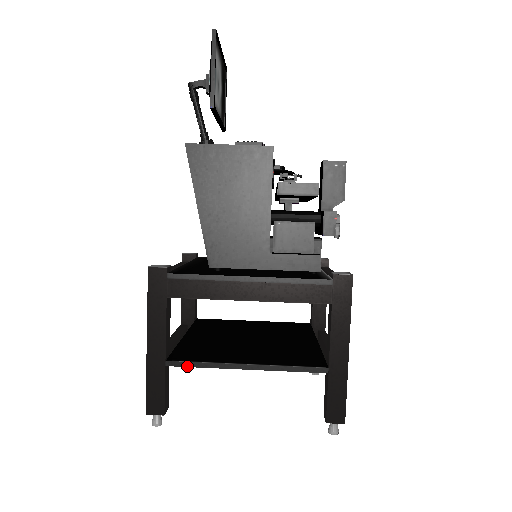
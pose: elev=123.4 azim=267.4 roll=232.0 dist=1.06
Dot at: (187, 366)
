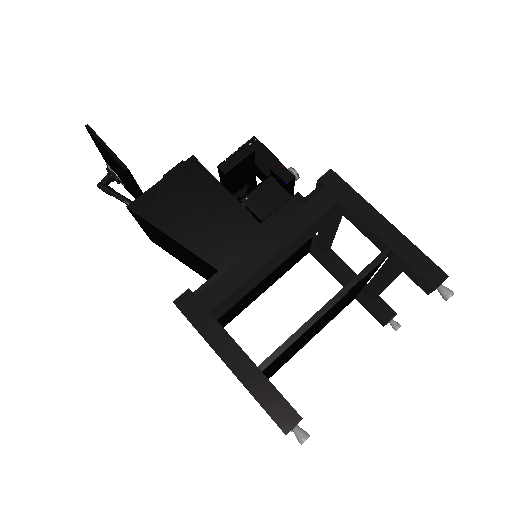
Dot at: (279, 353)
